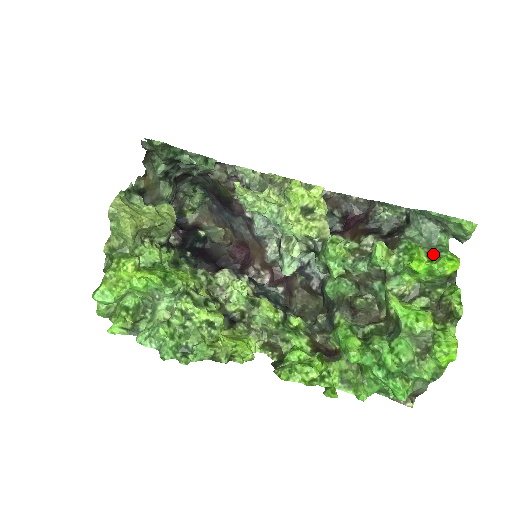
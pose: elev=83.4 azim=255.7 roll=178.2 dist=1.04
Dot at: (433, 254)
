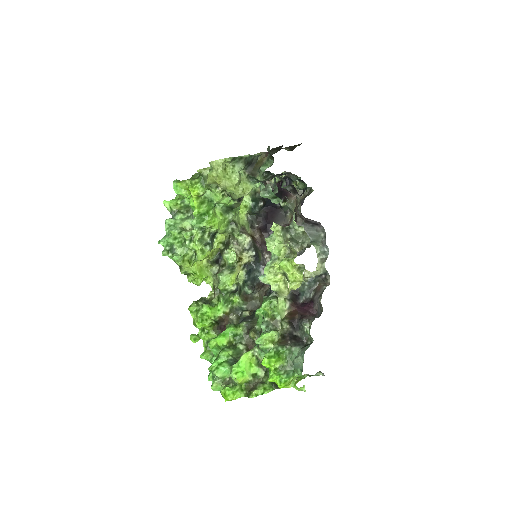
Dot at: (284, 370)
